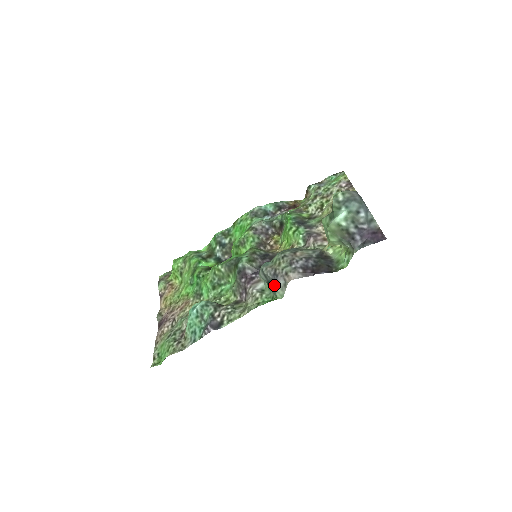
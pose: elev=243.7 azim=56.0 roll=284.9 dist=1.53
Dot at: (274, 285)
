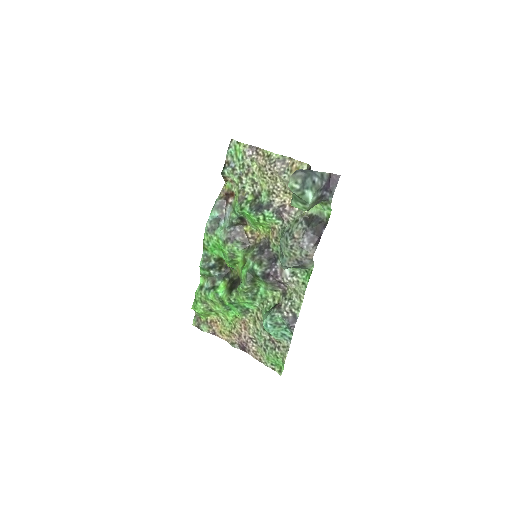
Dot at: (303, 267)
